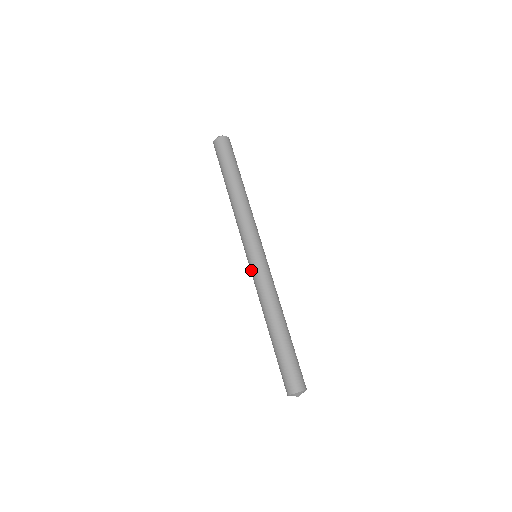
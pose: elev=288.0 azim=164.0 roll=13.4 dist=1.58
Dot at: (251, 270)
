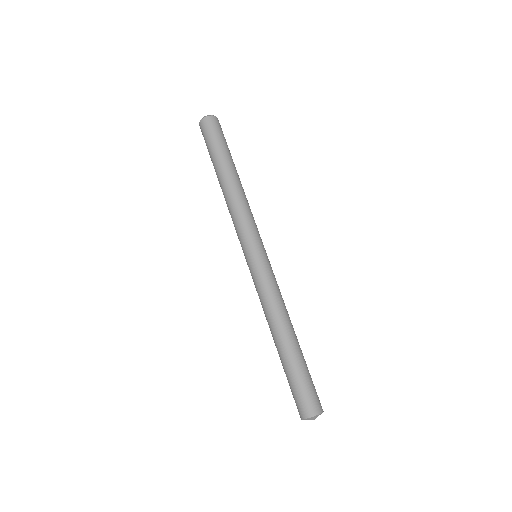
Dot at: (256, 270)
